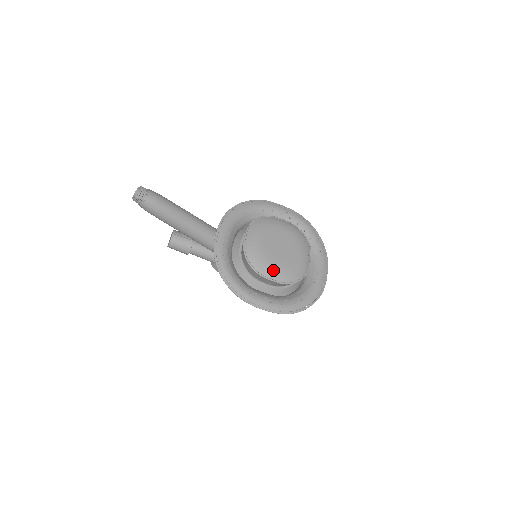
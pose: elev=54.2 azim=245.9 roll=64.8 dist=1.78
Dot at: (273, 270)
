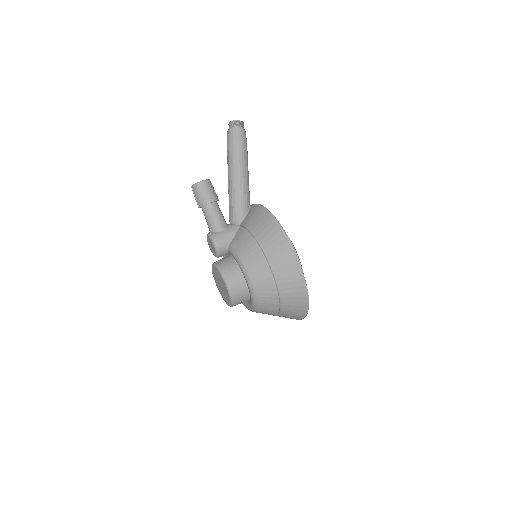
Dot at: occluded
